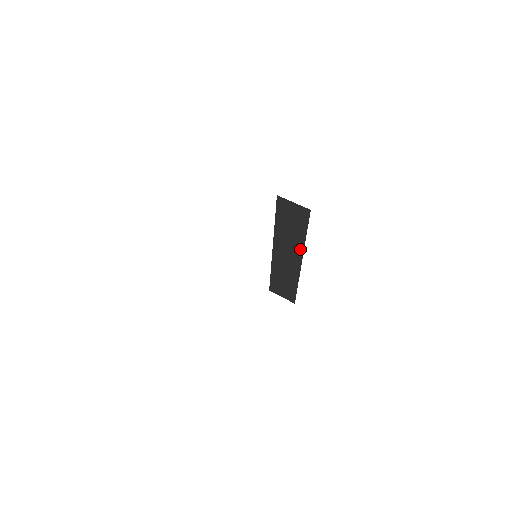
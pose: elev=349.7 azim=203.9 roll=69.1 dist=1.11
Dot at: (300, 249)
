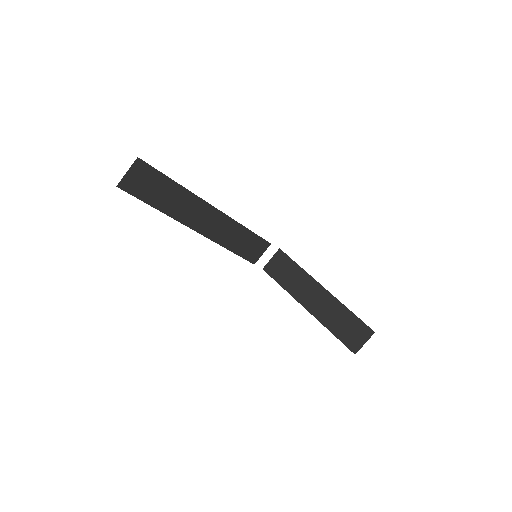
Dot at: (310, 280)
